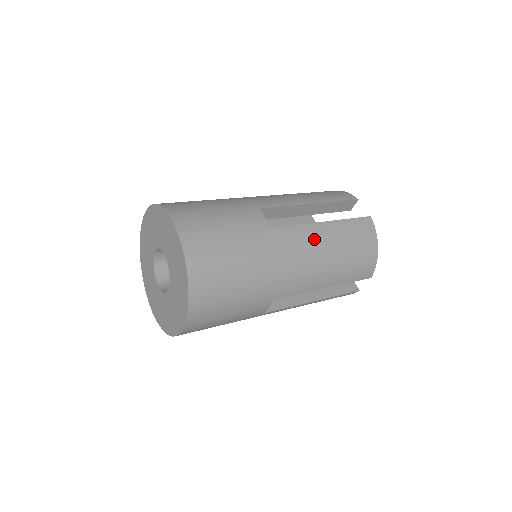
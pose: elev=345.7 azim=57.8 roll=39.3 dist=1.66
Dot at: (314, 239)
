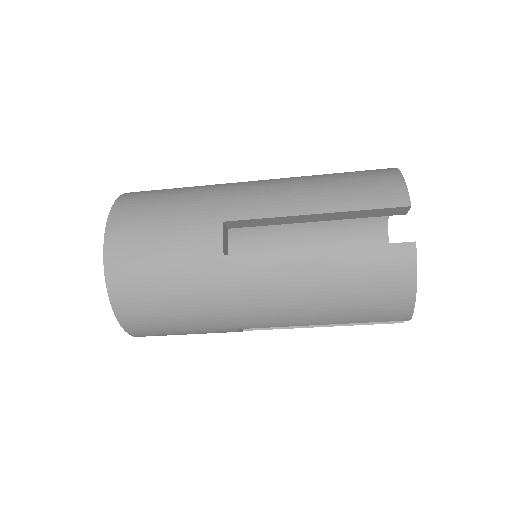
Dot at: (287, 178)
